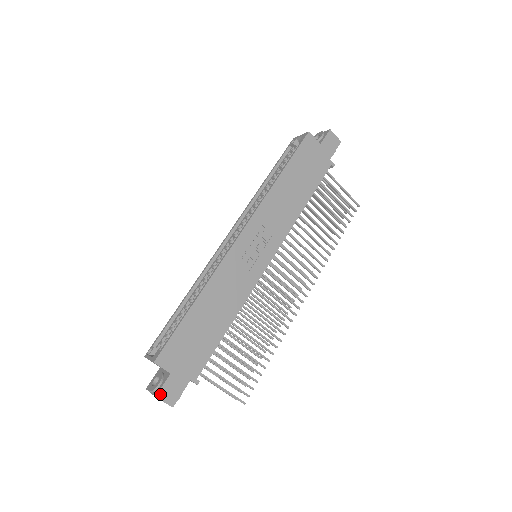
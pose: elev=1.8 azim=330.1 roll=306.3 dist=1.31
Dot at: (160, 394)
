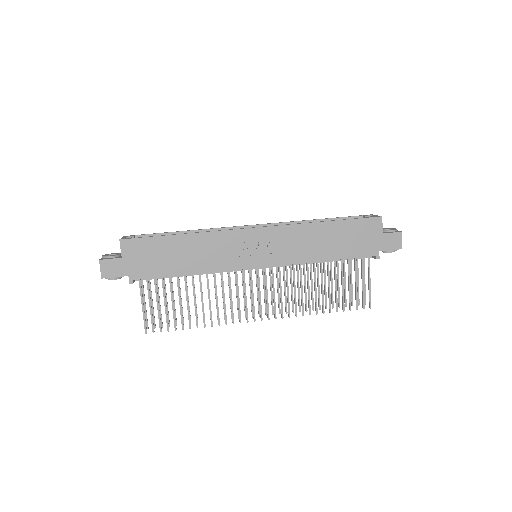
Dot at: (103, 262)
